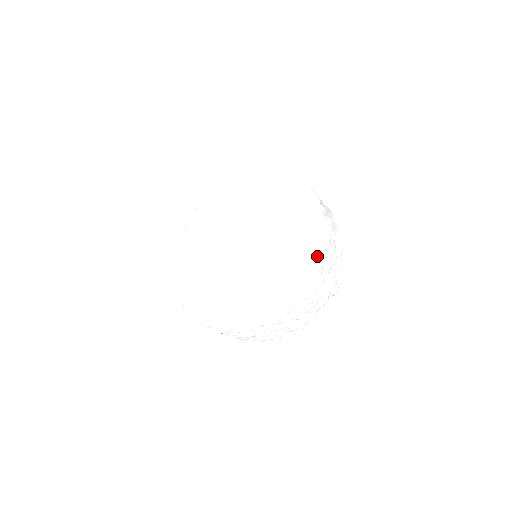
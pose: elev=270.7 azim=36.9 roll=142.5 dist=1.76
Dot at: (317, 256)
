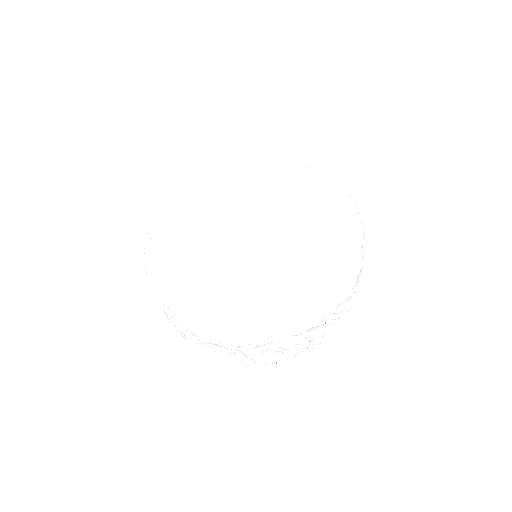
Dot at: (335, 187)
